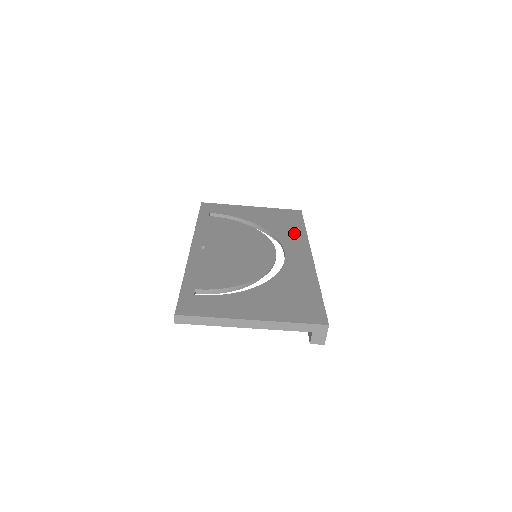
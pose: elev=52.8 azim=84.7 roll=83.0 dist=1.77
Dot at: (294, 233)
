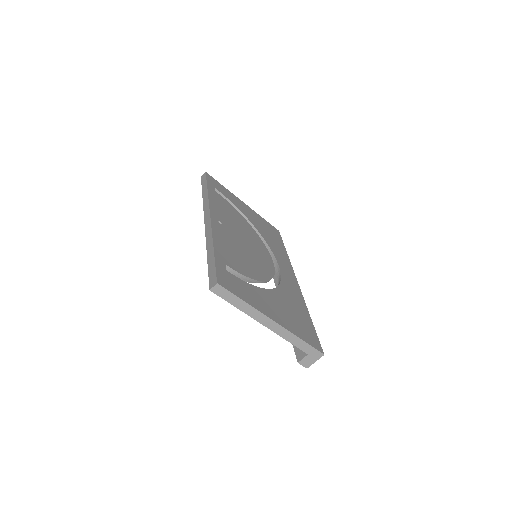
Dot at: (280, 251)
